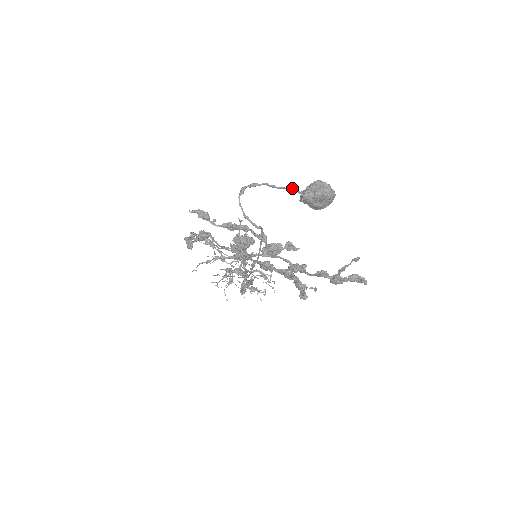
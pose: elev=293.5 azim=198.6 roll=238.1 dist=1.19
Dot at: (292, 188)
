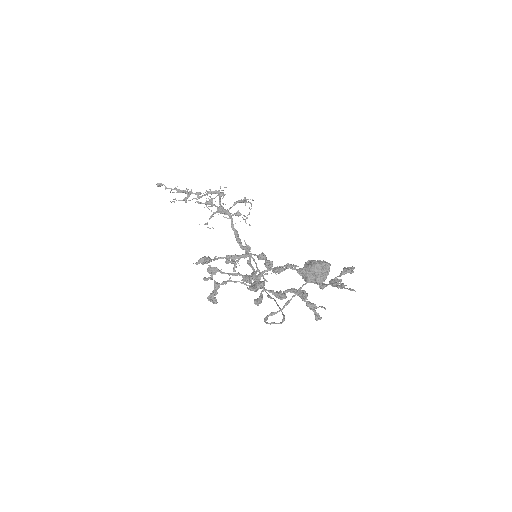
Dot at: occluded
